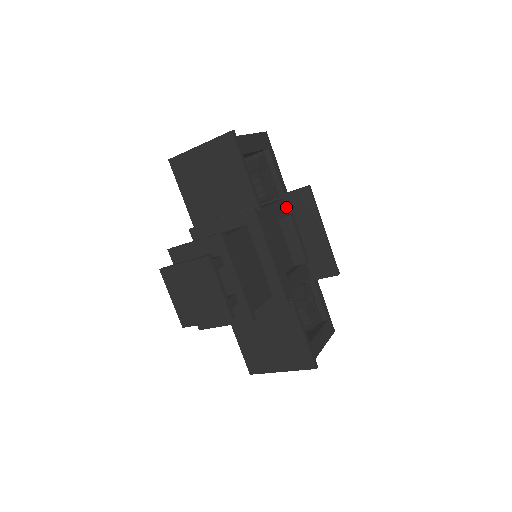
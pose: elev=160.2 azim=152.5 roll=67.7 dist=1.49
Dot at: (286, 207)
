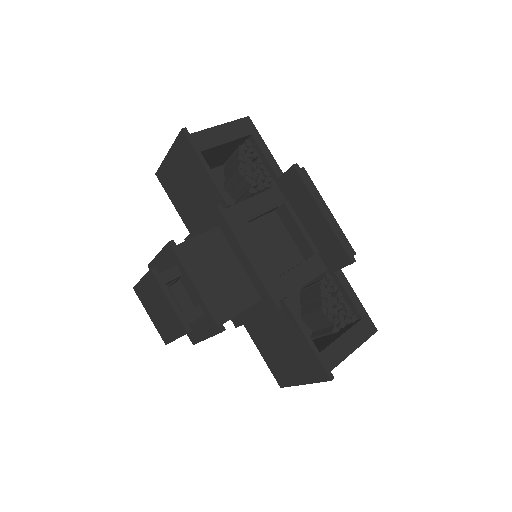
Dot at: (282, 194)
